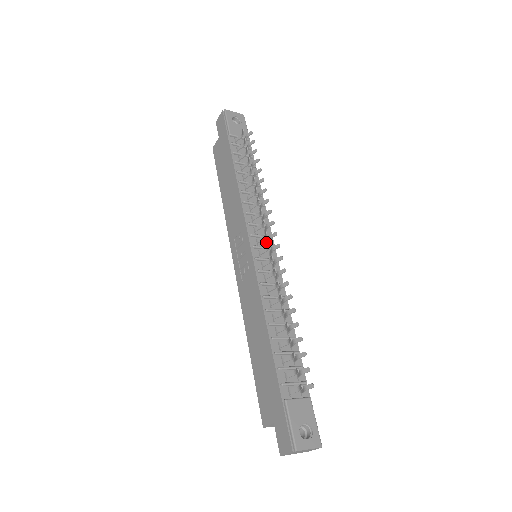
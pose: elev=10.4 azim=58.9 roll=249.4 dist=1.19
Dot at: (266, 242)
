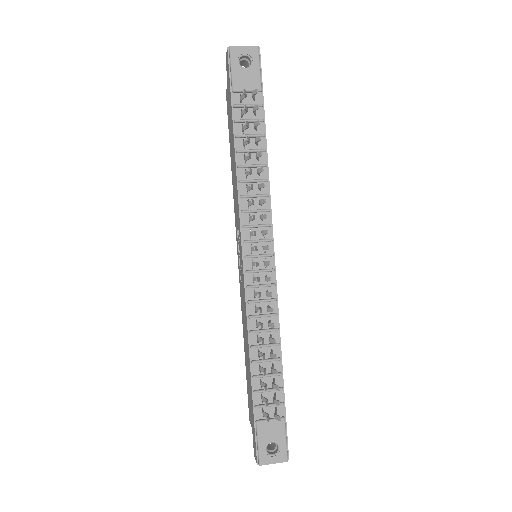
Dot at: occluded
